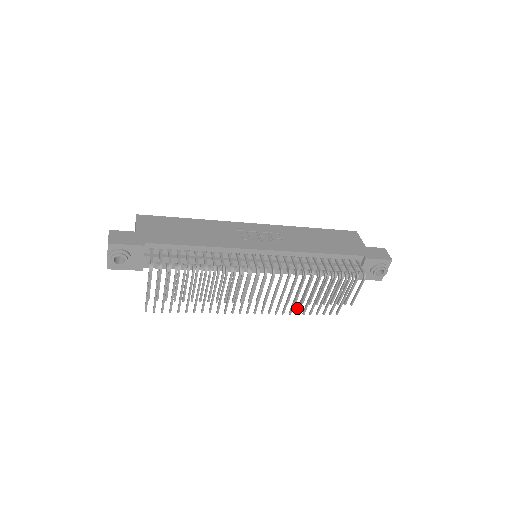
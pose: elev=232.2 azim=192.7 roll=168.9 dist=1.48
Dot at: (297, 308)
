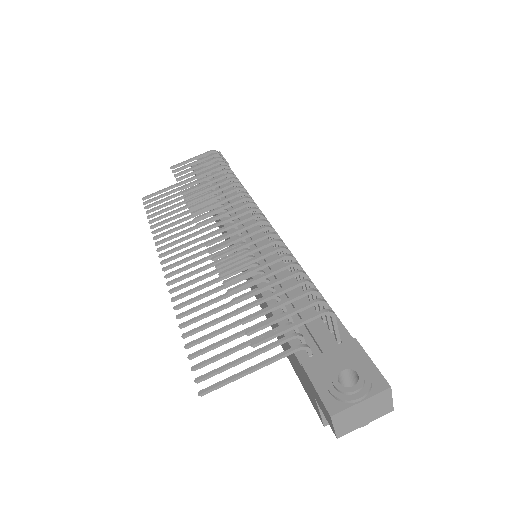
Dot at: (194, 320)
